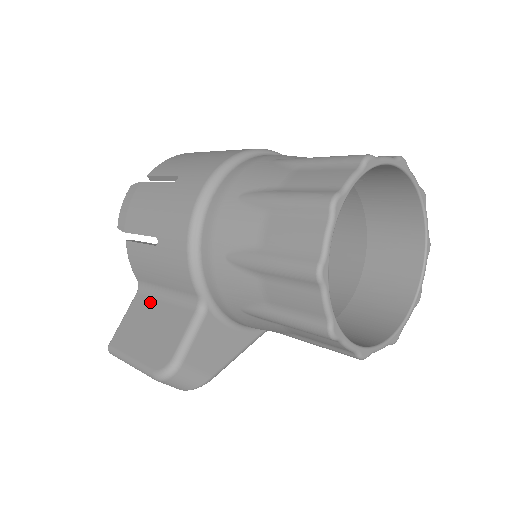
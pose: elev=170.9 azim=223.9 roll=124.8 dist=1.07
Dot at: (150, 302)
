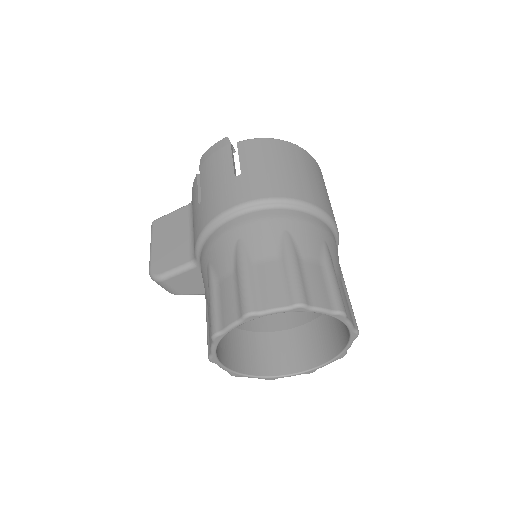
Dot at: (185, 222)
